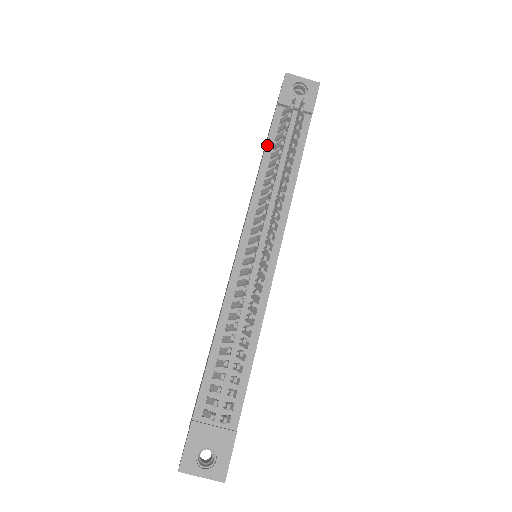
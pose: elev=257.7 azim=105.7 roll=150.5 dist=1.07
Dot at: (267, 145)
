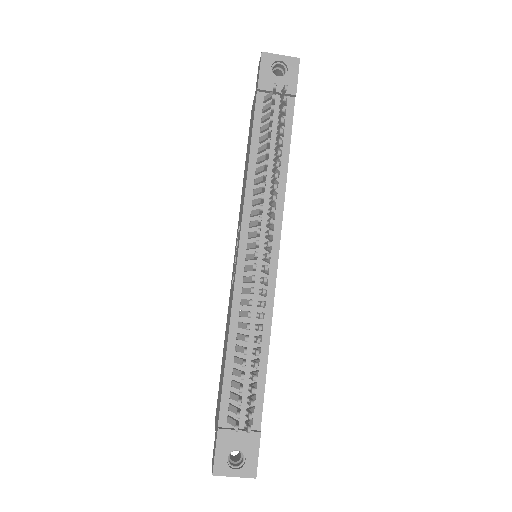
Dot at: (252, 139)
